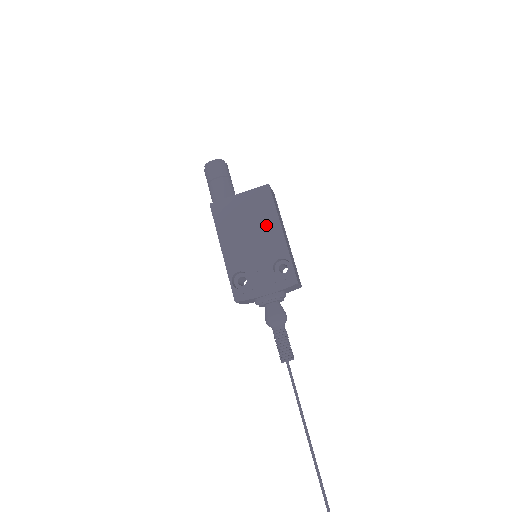
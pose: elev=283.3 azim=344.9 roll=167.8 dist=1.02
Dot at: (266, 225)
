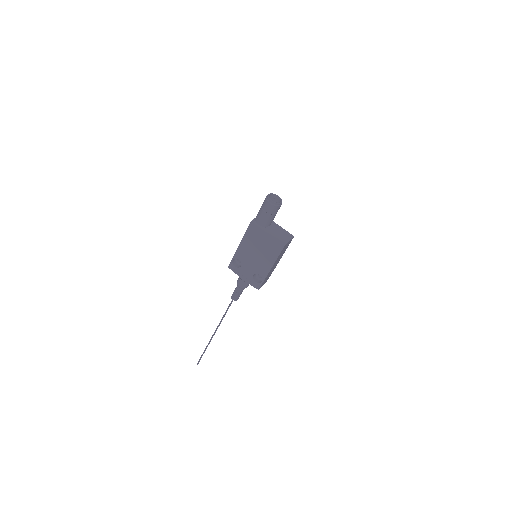
Dot at: (267, 258)
